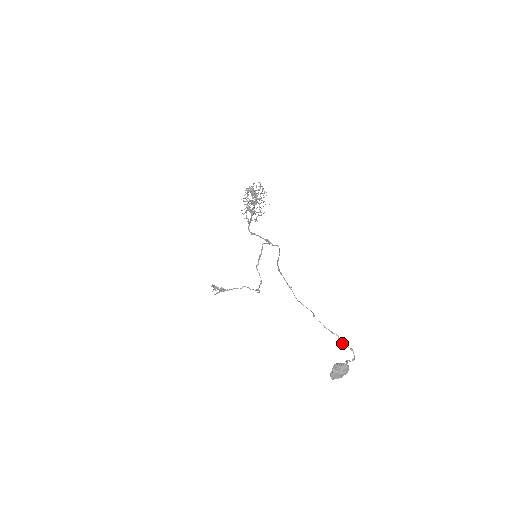
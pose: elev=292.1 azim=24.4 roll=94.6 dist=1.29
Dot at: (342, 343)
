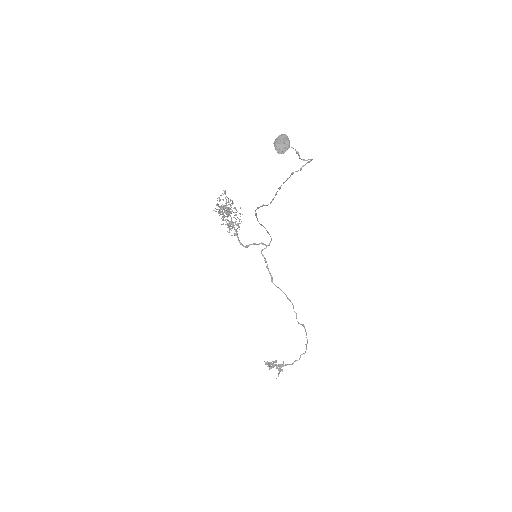
Dot at: (301, 168)
